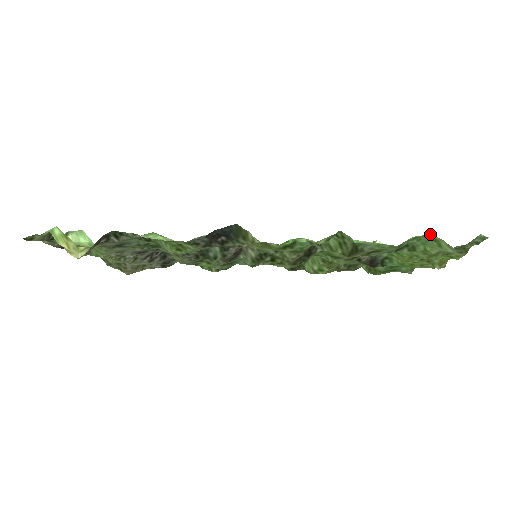
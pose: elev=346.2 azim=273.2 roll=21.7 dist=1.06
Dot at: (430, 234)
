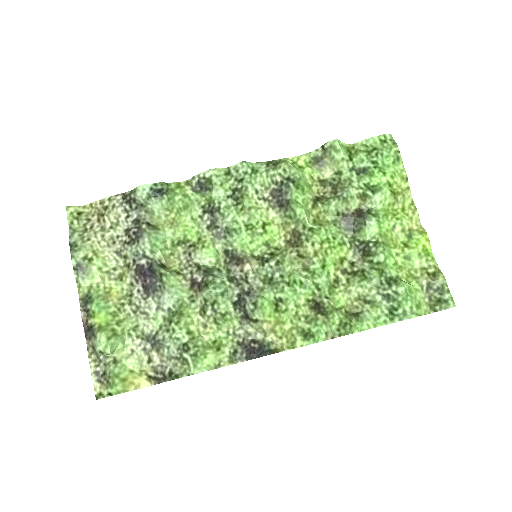
Dot at: (416, 311)
